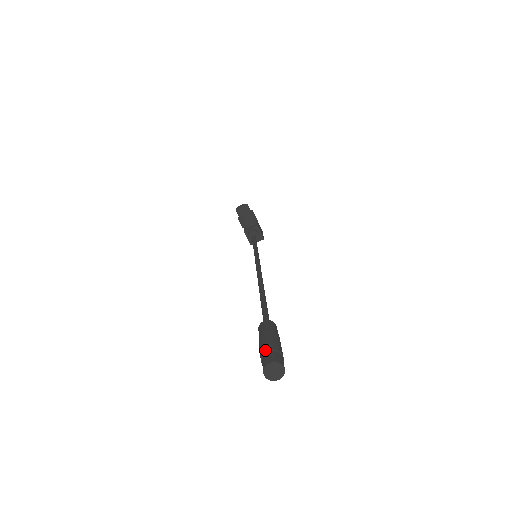
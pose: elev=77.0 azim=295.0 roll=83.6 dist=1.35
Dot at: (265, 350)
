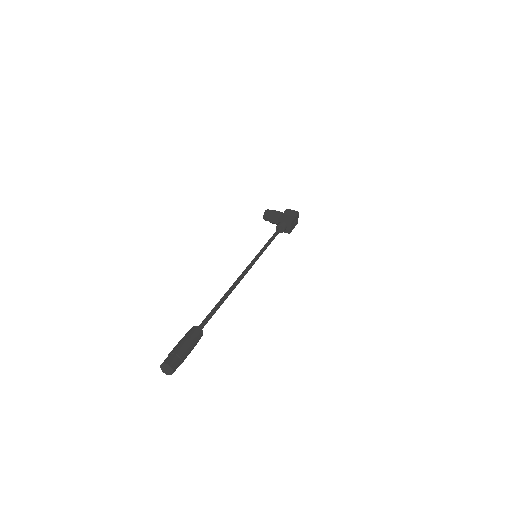
Dot at: occluded
